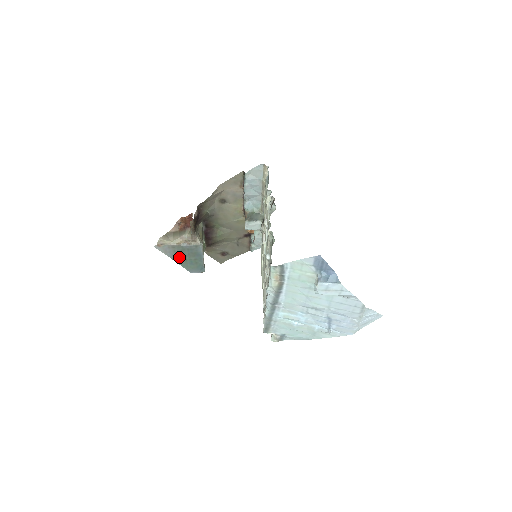
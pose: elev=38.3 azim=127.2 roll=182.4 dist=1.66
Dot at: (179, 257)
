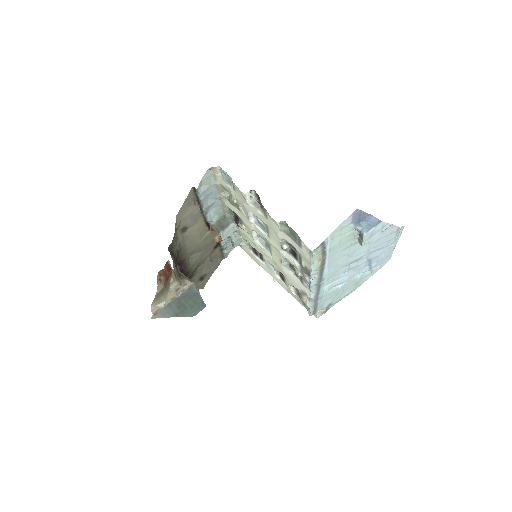
Dot at: (178, 310)
